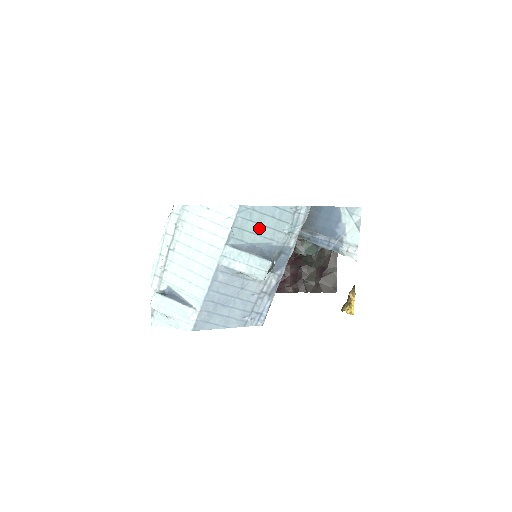
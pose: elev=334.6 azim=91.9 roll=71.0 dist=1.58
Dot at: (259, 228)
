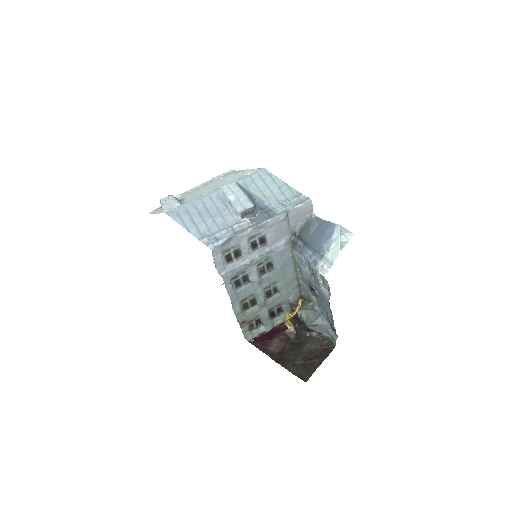
Dot at: (265, 188)
